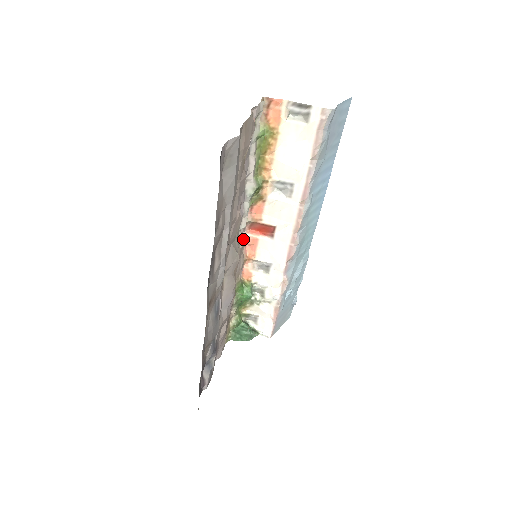
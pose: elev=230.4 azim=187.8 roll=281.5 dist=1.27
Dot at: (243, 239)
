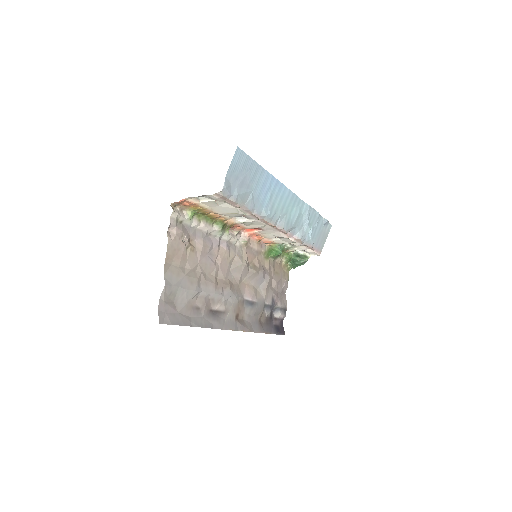
Dot at: (243, 241)
